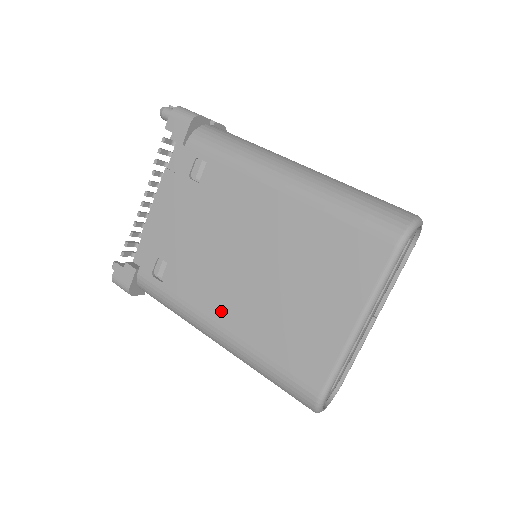
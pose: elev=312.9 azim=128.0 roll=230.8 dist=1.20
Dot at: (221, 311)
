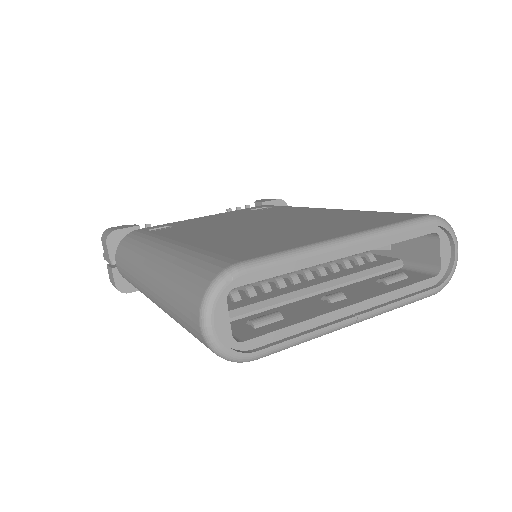
Dot at: (189, 236)
